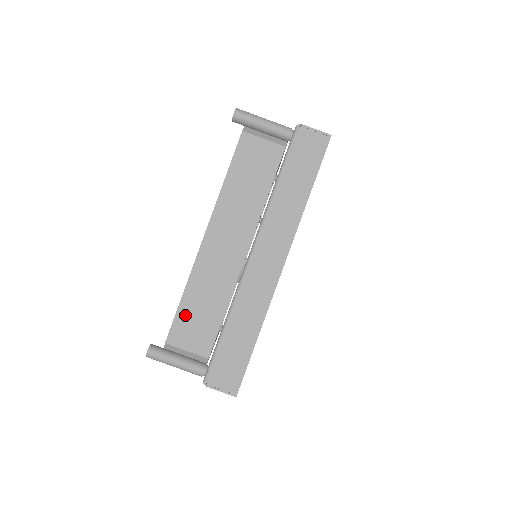
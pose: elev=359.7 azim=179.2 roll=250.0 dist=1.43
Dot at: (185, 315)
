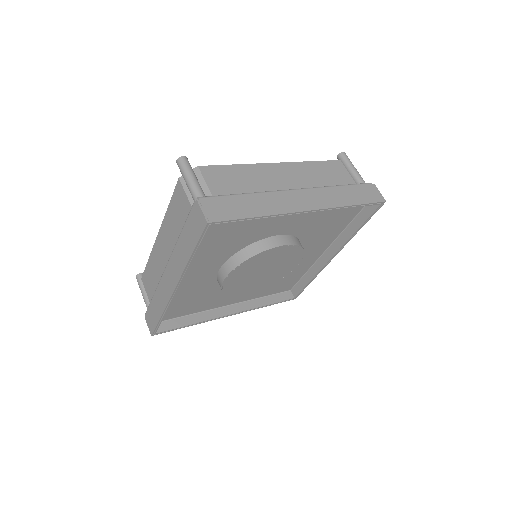
Dot at: (226, 171)
